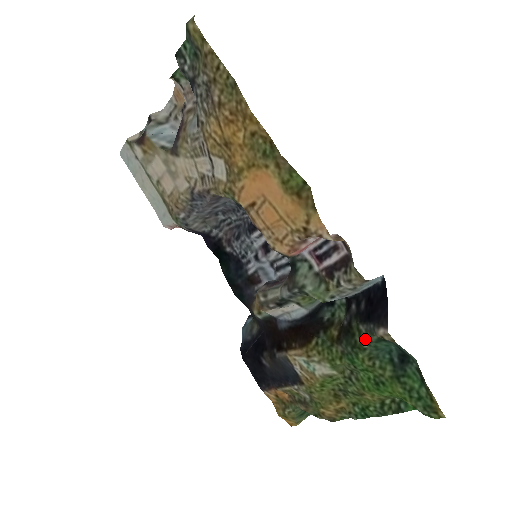
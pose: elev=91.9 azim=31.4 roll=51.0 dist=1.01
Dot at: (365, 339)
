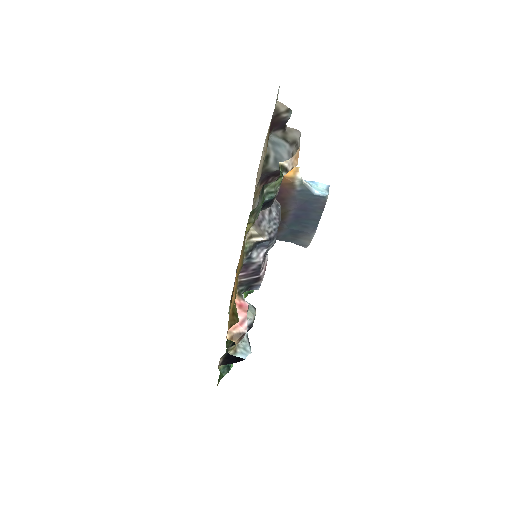
Dot at: (227, 346)
